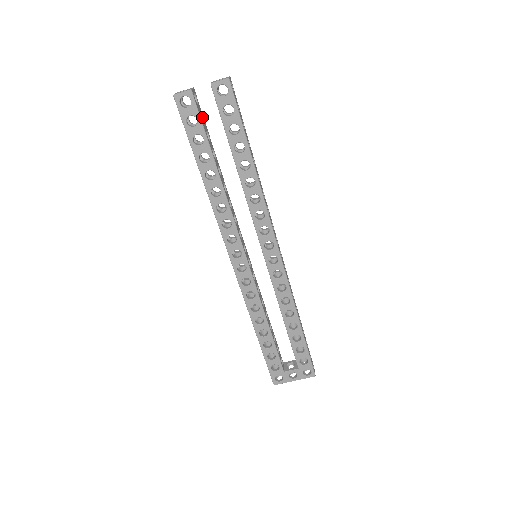
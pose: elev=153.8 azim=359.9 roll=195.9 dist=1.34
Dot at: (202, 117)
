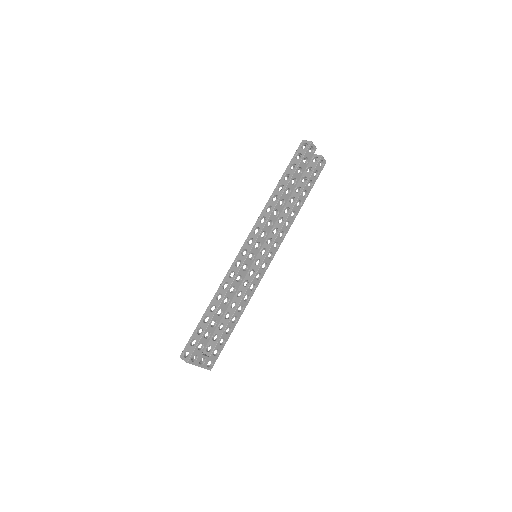
Dot at: occluded
